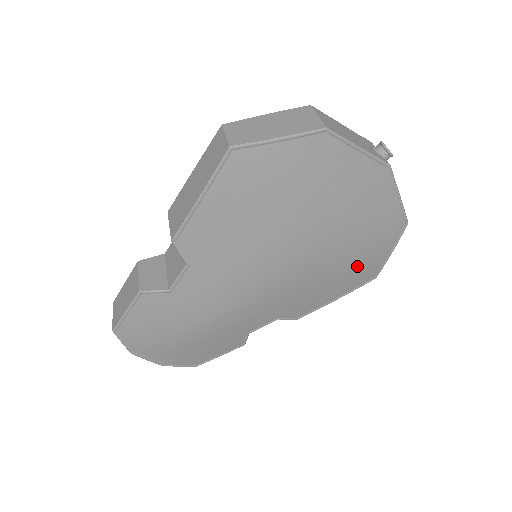
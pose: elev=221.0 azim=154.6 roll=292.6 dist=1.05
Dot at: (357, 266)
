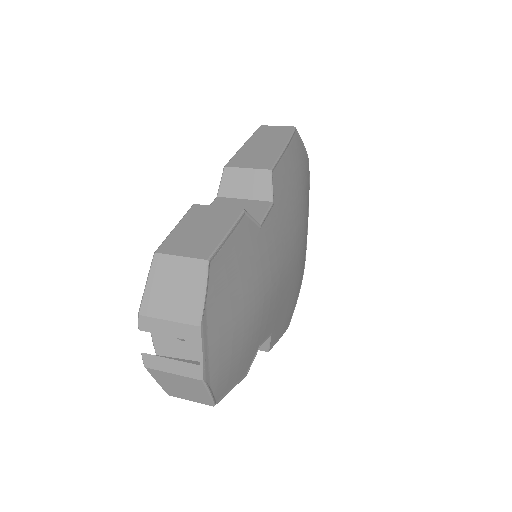
Dot at: (296, 295)
